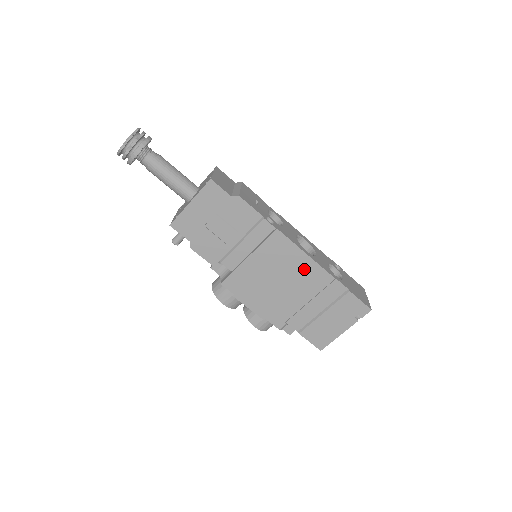
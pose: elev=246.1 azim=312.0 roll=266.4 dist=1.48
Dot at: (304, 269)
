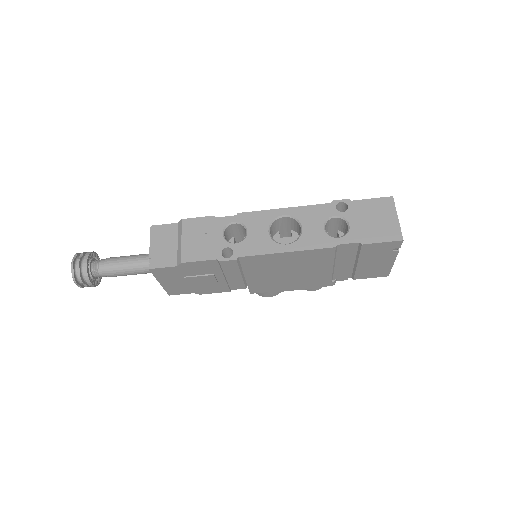
Dot at: (299, 258)
